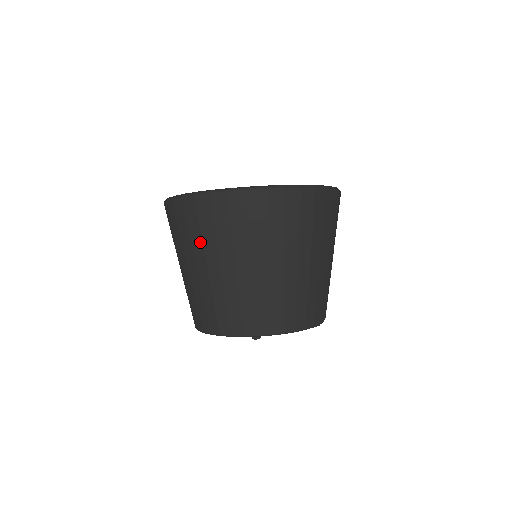
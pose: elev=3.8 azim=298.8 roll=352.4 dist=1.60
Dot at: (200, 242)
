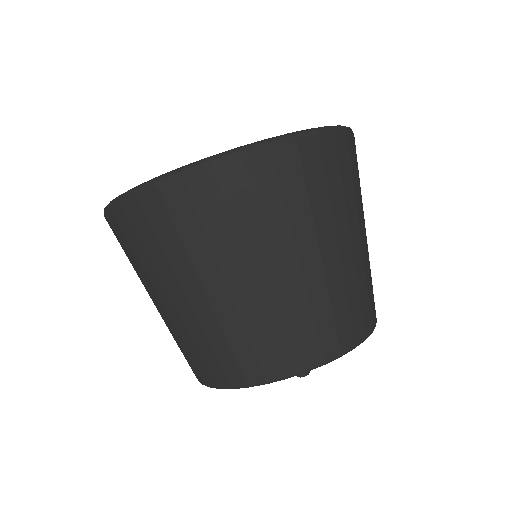
Dot at: (183, 254)
